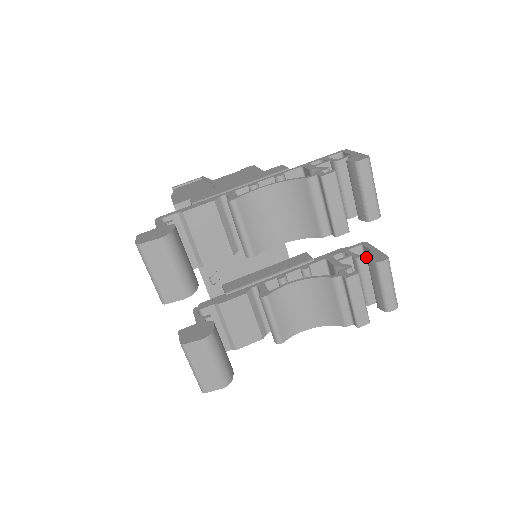
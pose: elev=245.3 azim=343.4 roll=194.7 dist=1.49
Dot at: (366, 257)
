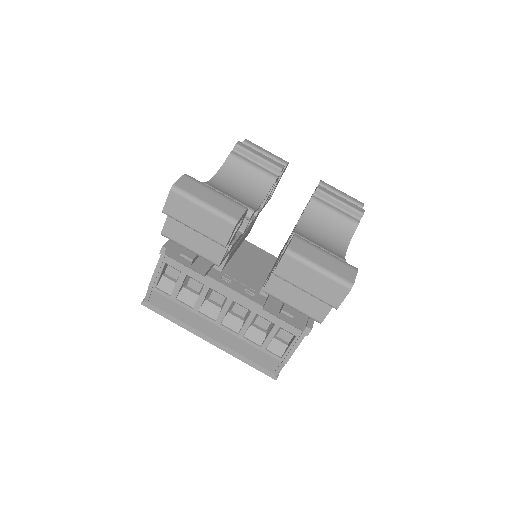
Dot at: occluded
